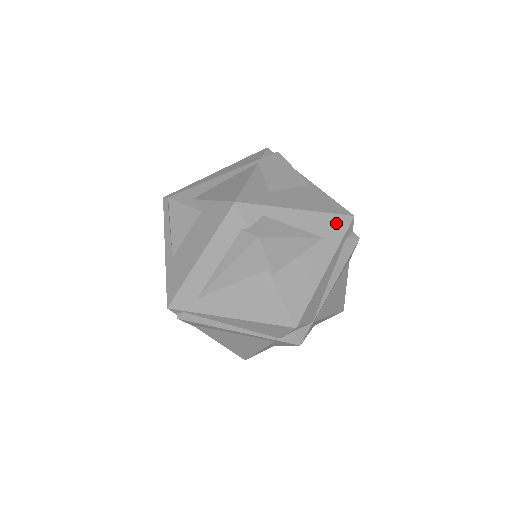
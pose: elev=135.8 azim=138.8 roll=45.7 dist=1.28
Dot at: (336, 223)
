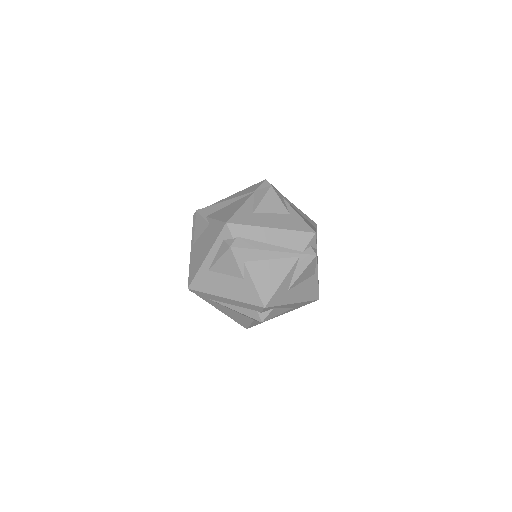
Dot at: (307, 303)
